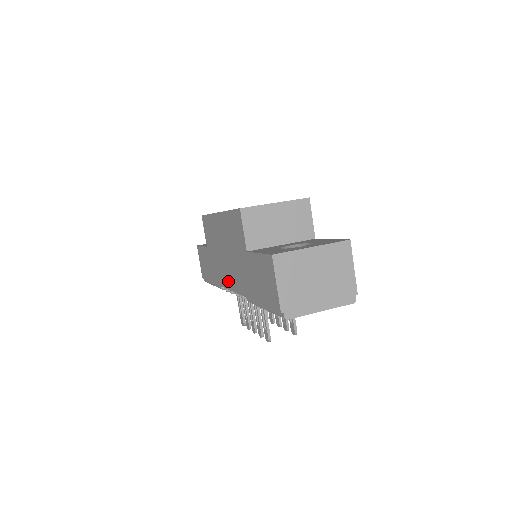
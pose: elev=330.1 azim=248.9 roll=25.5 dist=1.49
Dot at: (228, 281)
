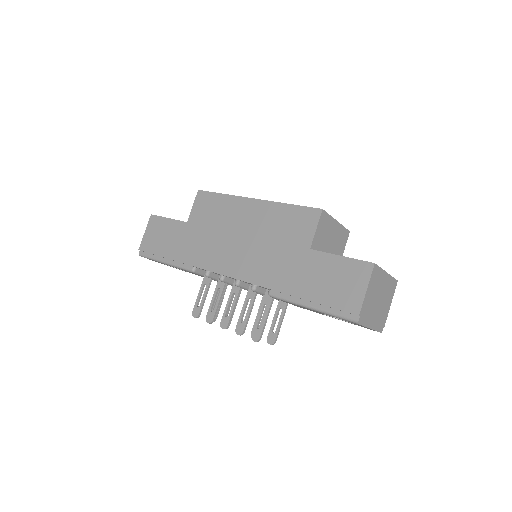
Dot at: (229, 266)
